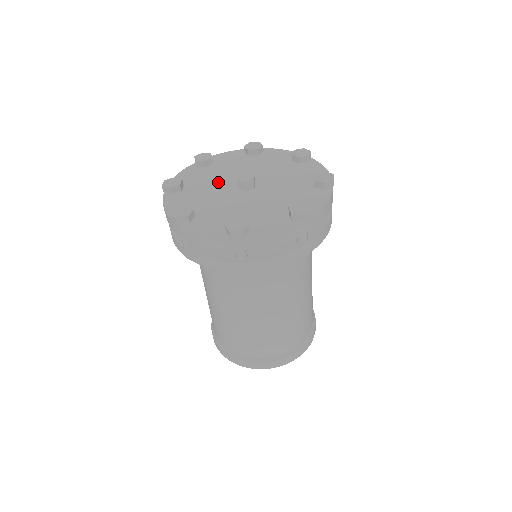
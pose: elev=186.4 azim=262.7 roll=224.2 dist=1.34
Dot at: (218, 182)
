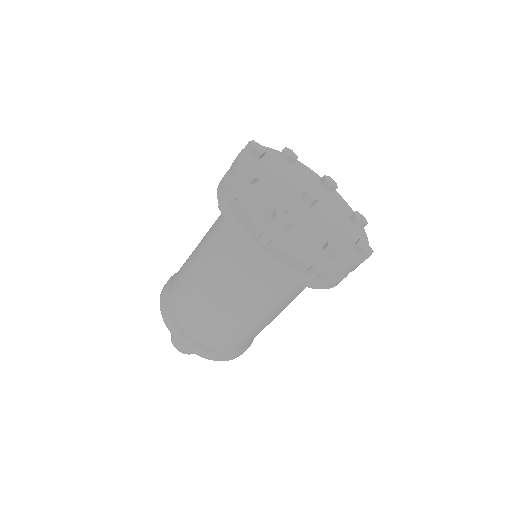
Dot at: (281, 185)
